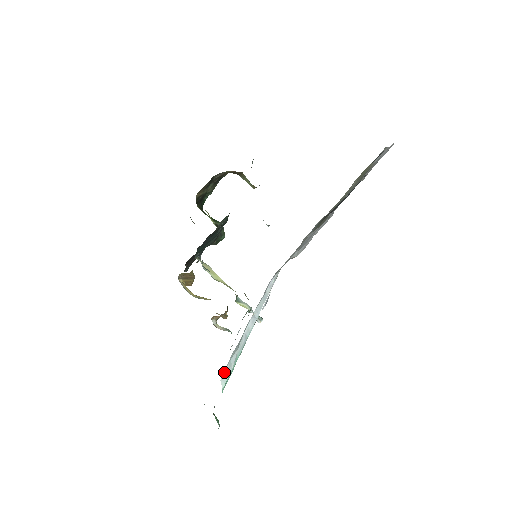
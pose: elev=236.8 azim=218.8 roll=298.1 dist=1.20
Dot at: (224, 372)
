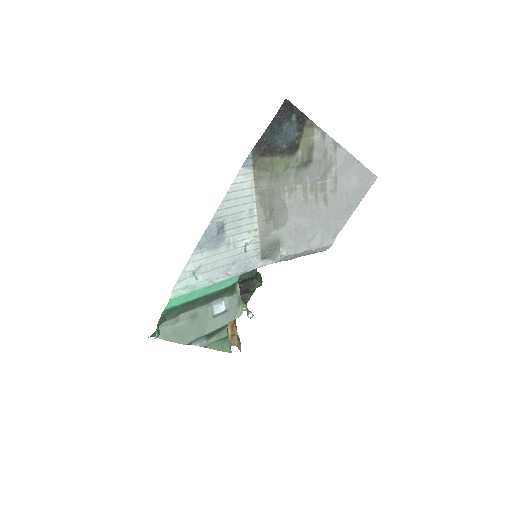
Dot at: (178, 288)
